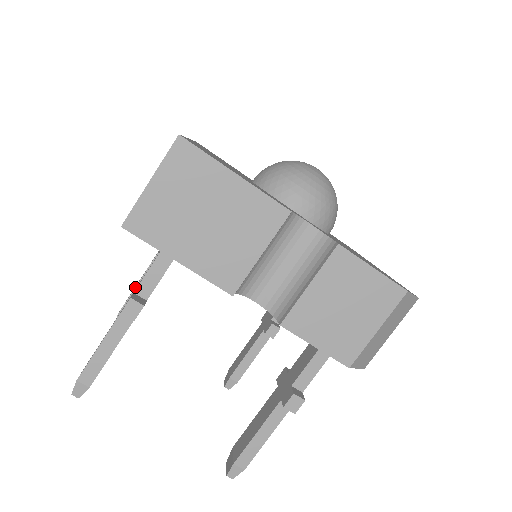
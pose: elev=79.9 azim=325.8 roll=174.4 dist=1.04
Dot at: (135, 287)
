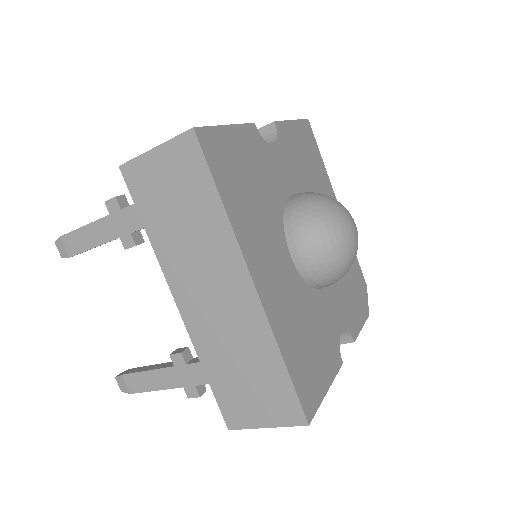
Dot at: occluded
